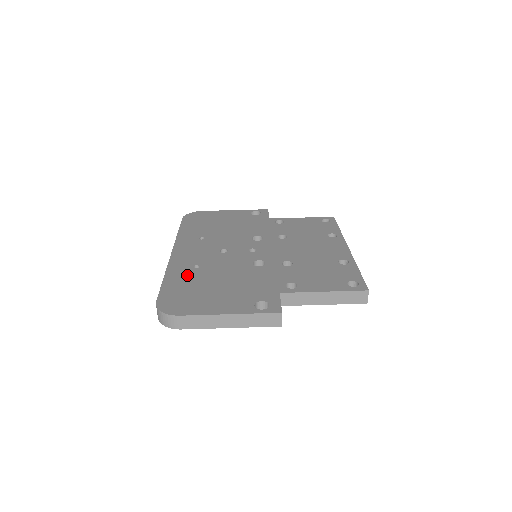
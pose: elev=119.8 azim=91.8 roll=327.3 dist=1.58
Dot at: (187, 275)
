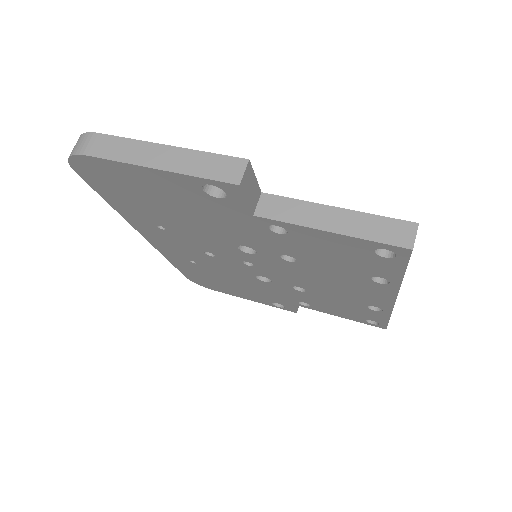
Dot at: occluded
